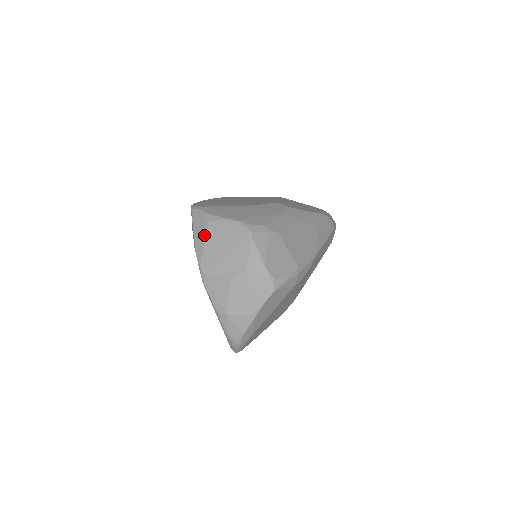
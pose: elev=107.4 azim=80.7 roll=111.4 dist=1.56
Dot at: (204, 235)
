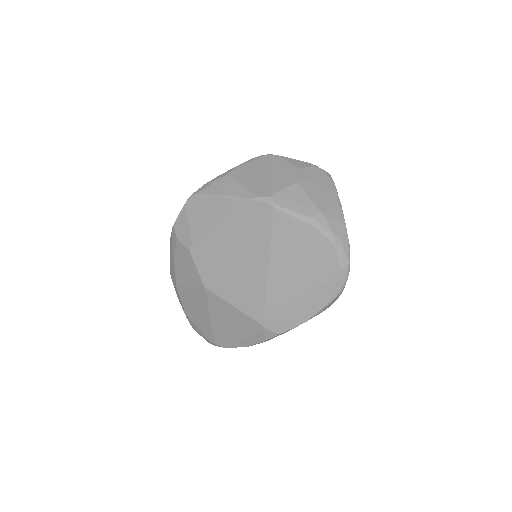
Dot at: (234, 183)
